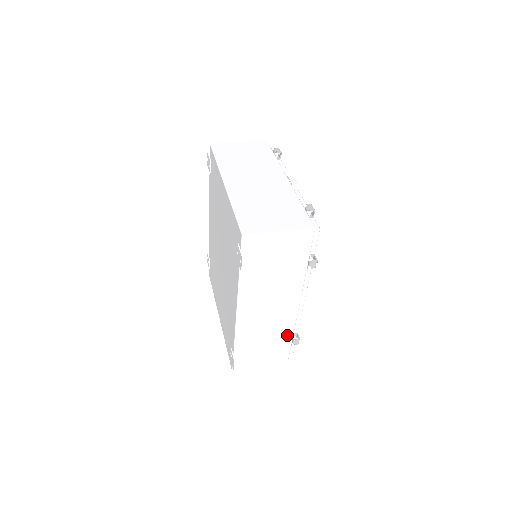
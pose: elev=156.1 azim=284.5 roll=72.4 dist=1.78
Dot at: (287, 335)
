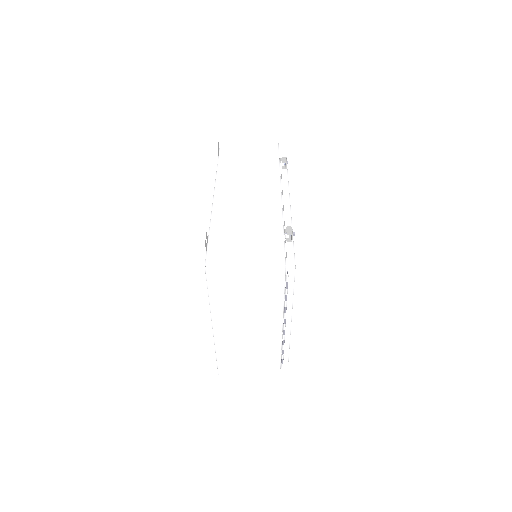
Dot at: (275, 225)
